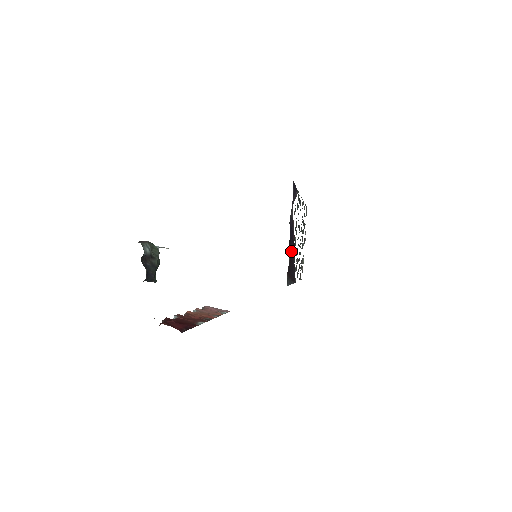
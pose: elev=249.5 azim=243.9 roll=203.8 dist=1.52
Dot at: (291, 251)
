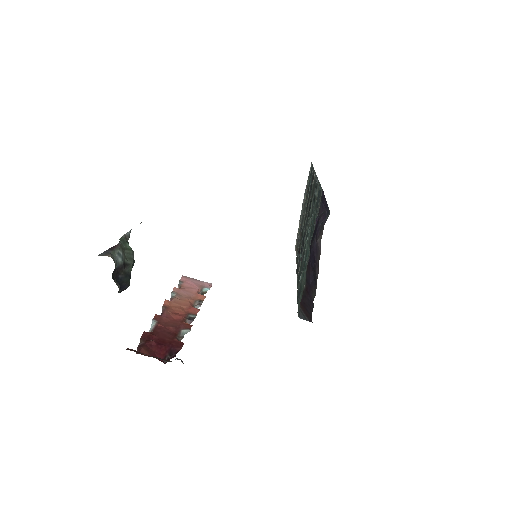
Dot at: (309, 280)
